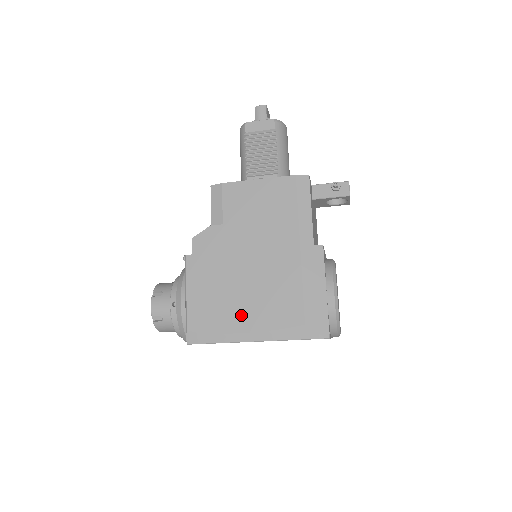
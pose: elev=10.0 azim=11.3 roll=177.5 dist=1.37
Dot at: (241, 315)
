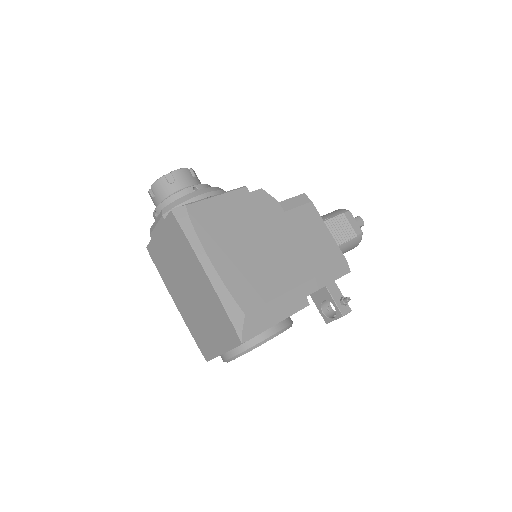
Dot at: (224, 252)
